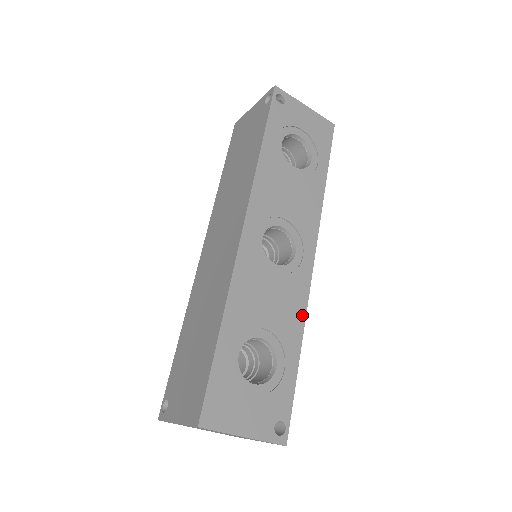
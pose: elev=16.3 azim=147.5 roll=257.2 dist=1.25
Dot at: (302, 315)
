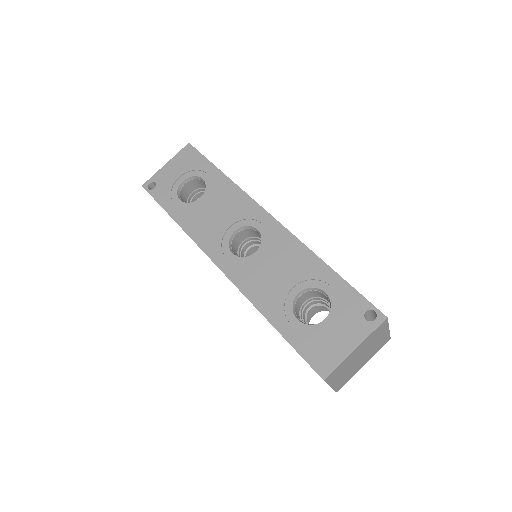
Dot at: (303, 249)
